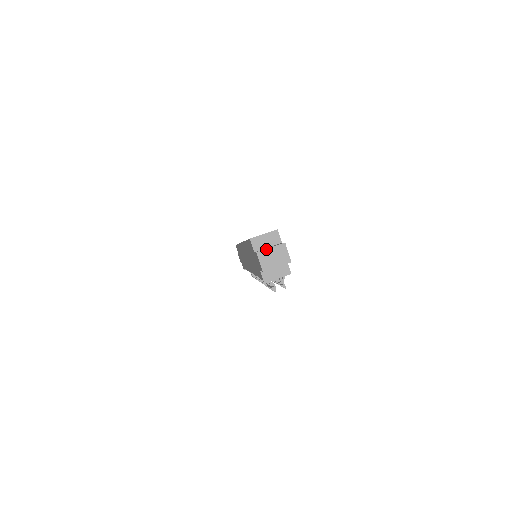
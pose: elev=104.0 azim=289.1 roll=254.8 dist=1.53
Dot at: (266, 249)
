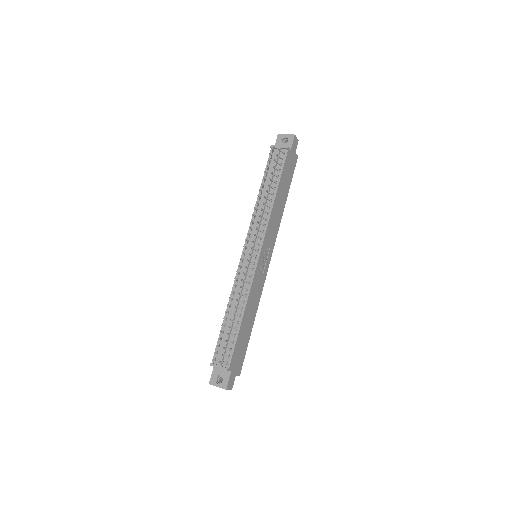
Dot at: occluded
